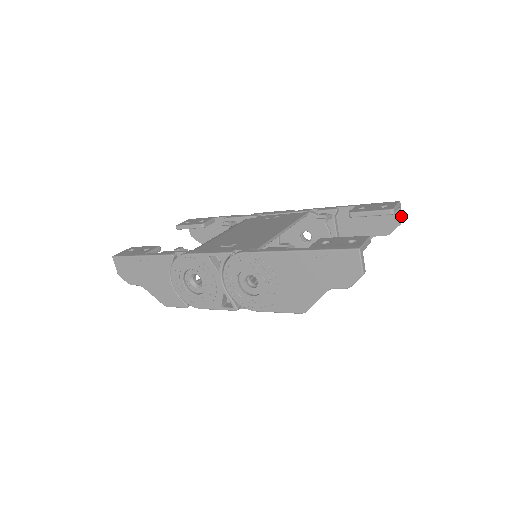
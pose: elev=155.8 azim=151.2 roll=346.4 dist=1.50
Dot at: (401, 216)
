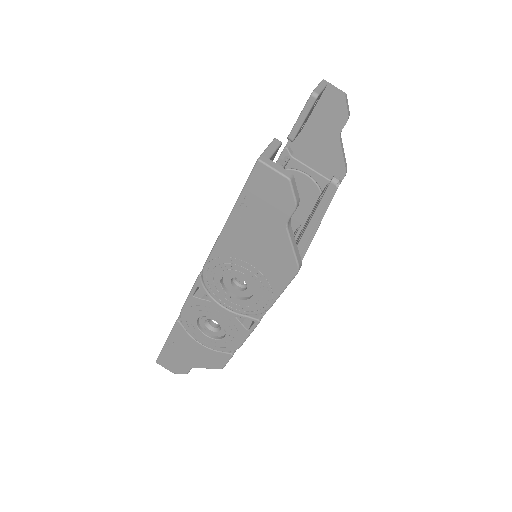
Dot at: (338, 90)
